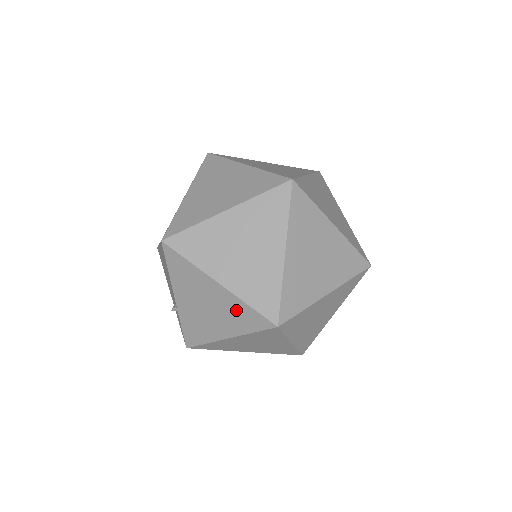
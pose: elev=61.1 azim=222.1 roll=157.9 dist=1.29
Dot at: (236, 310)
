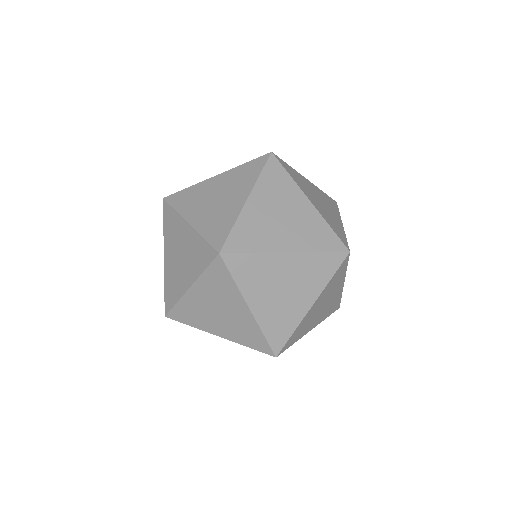
Dot at: occluded
